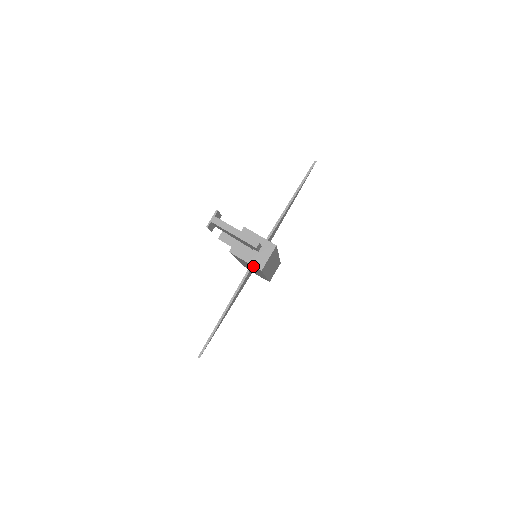
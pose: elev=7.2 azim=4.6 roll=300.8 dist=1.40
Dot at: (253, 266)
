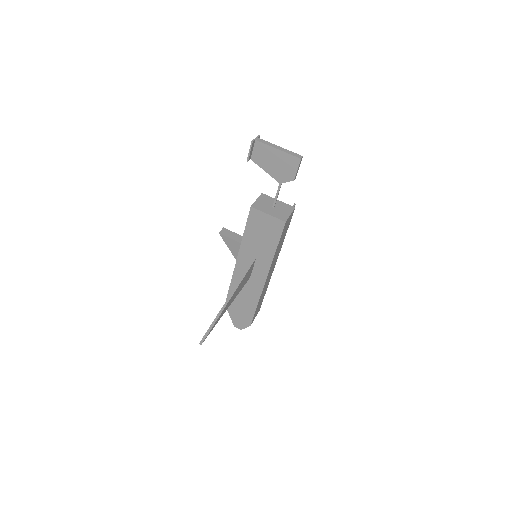
Dot at: (276, 220)
